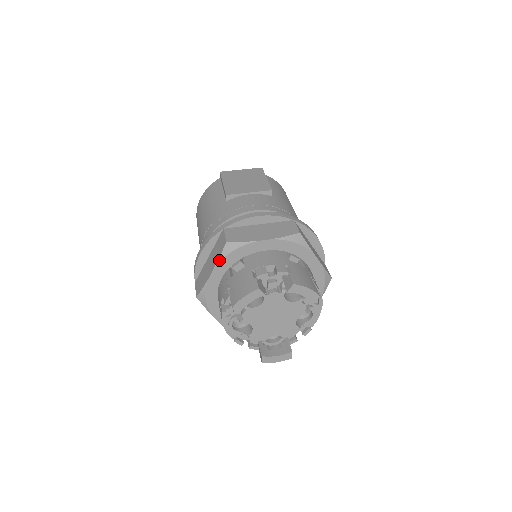
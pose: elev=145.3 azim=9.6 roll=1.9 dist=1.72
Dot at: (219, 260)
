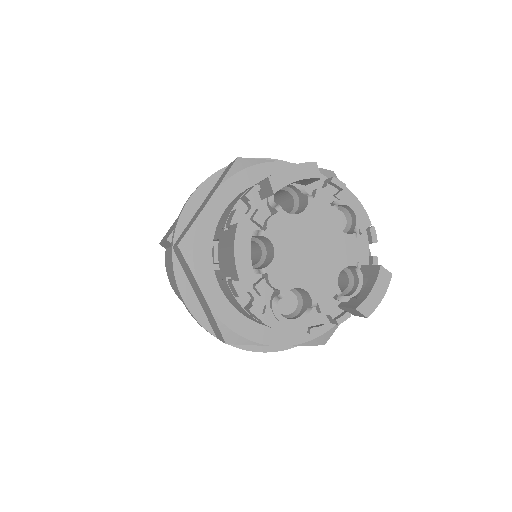
Dot at: (192, 271)
